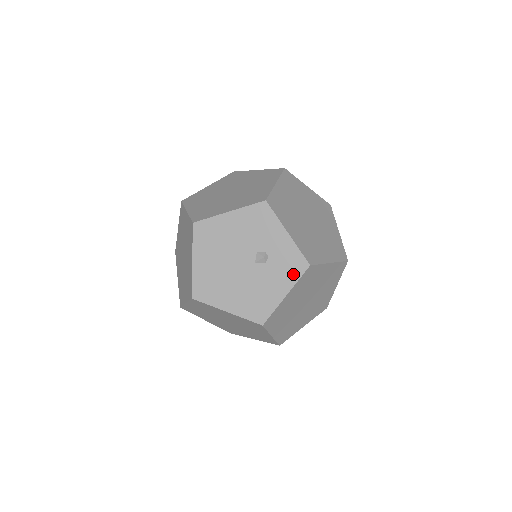
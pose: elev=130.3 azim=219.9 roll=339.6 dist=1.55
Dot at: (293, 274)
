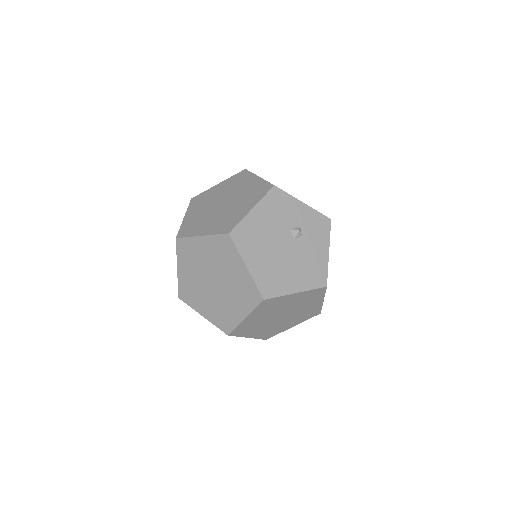
Dot at: (324, 233)
